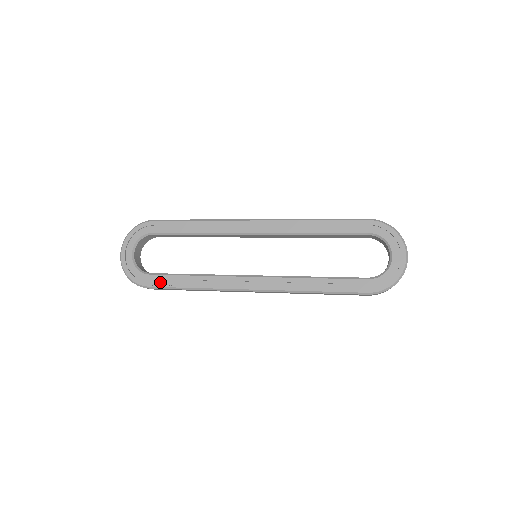
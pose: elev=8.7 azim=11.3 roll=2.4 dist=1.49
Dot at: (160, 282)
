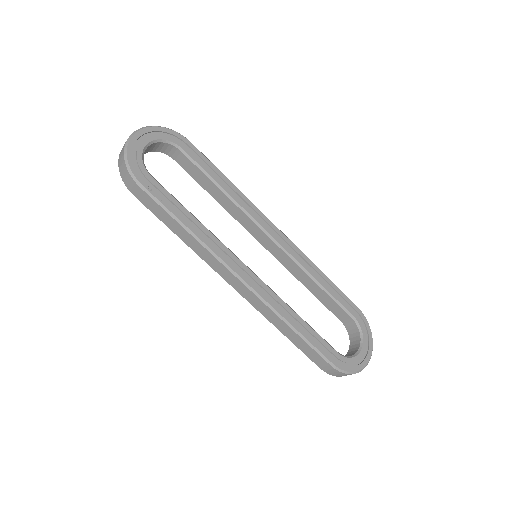
Dot at: (157, 192)
